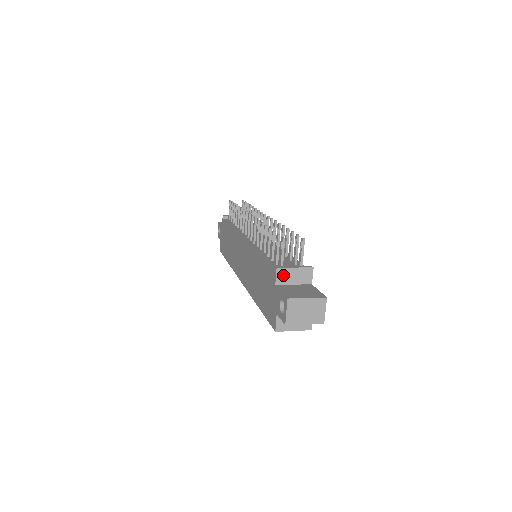
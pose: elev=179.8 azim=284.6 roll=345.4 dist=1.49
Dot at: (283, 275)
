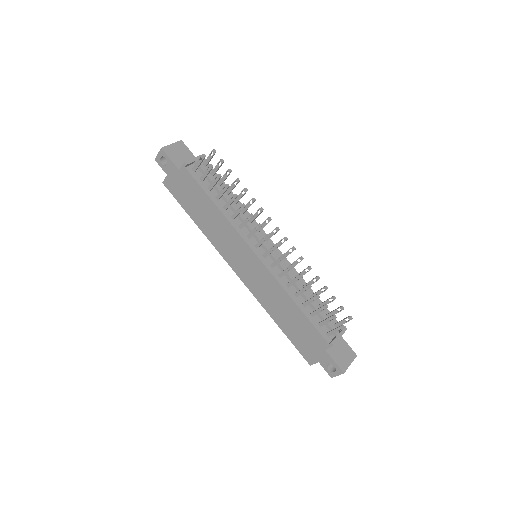
Dot at: occluded
